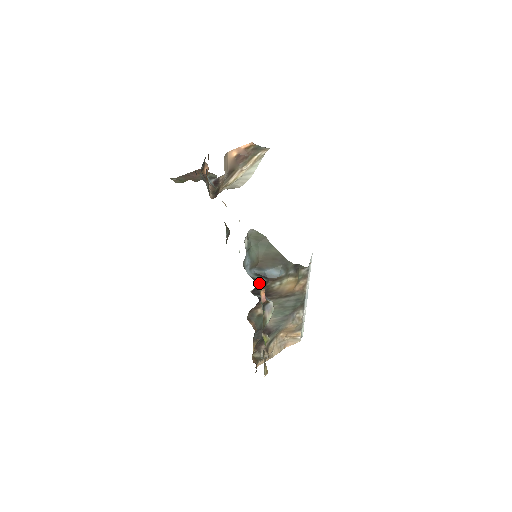
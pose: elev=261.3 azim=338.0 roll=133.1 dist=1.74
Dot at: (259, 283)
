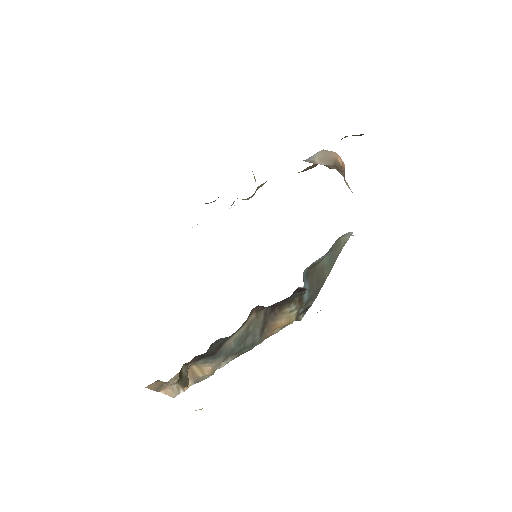
Dot at: occluded
